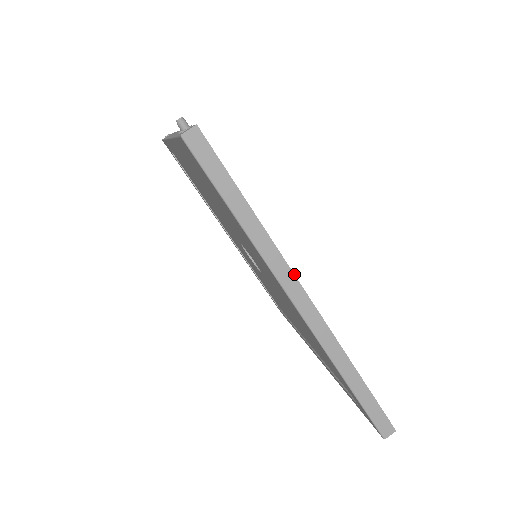
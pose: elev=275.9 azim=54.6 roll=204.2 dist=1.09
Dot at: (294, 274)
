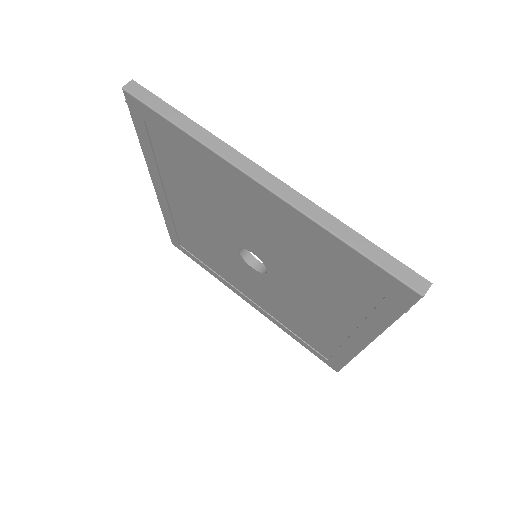
Dot at: (242, 154)
